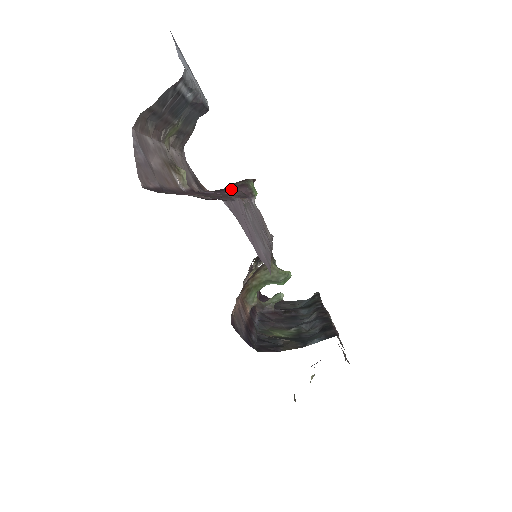
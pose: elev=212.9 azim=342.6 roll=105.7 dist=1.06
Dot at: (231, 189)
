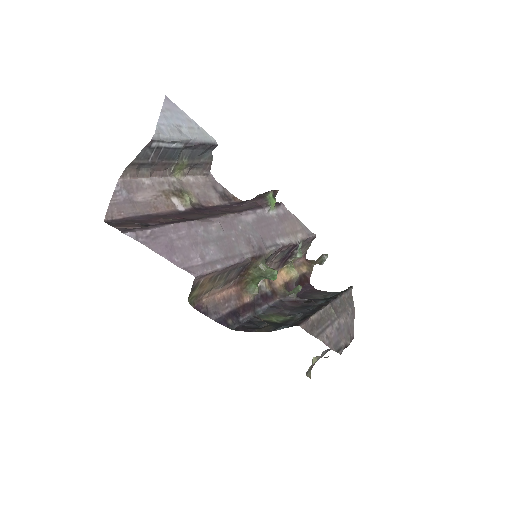
Dot at: (249, 201)
